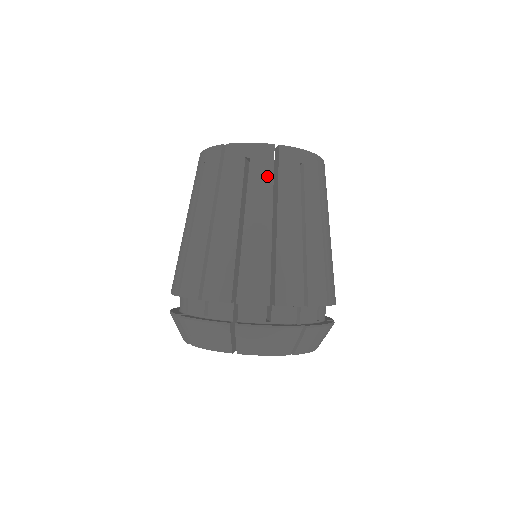
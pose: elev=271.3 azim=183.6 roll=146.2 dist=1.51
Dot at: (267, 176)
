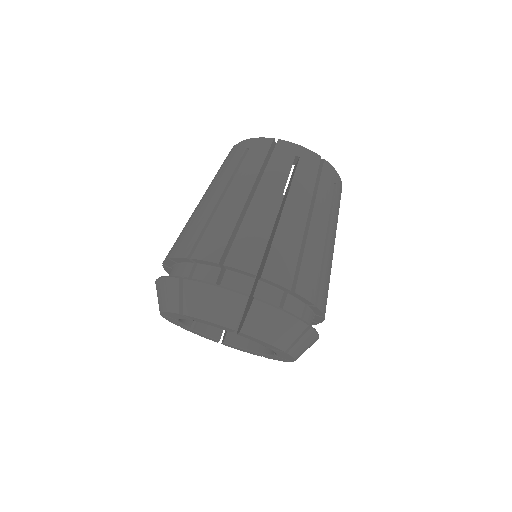
Dot at: (311, 178)
